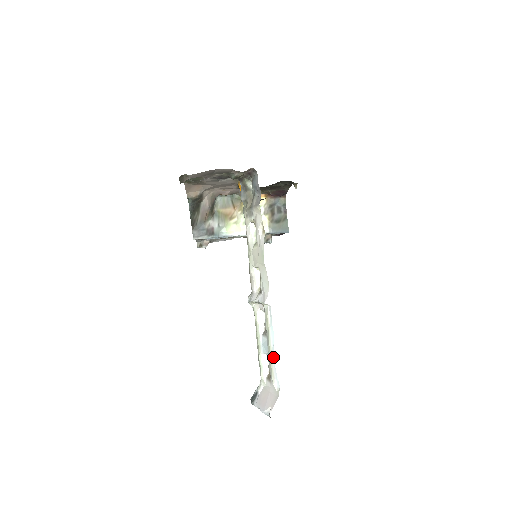
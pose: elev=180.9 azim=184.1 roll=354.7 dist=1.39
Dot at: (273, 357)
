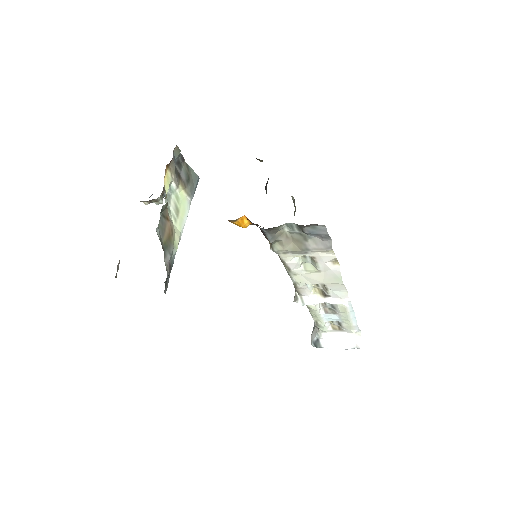
Dot at: (355, 323)
